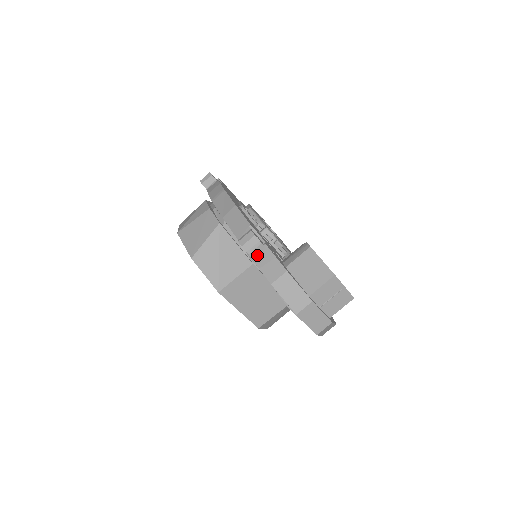
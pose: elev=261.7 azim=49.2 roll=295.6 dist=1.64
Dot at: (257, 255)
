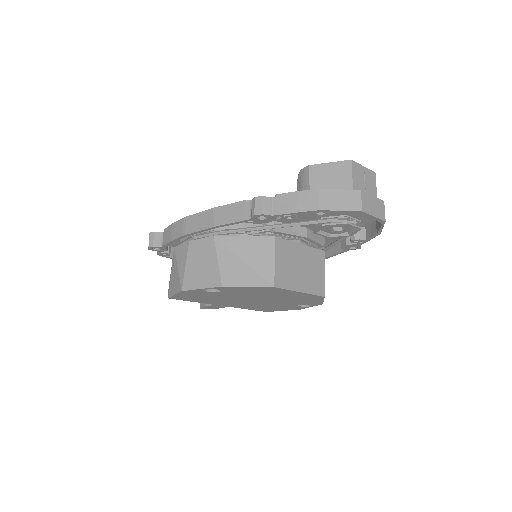
Dot at: (281, 208)
